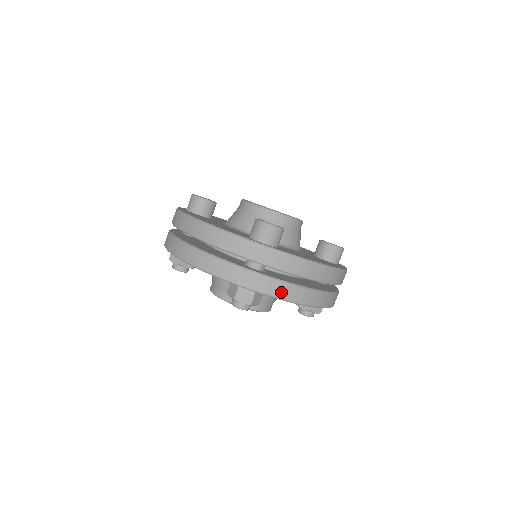
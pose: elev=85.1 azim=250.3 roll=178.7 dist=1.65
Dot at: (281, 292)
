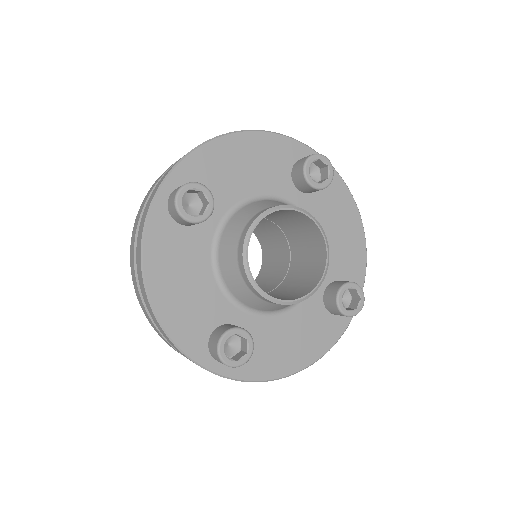
Dot at: occluded
